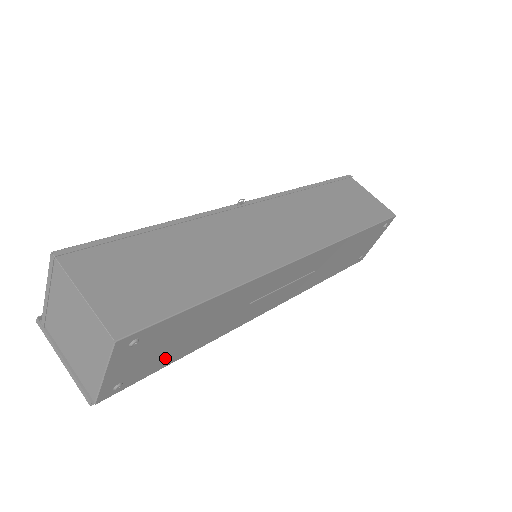
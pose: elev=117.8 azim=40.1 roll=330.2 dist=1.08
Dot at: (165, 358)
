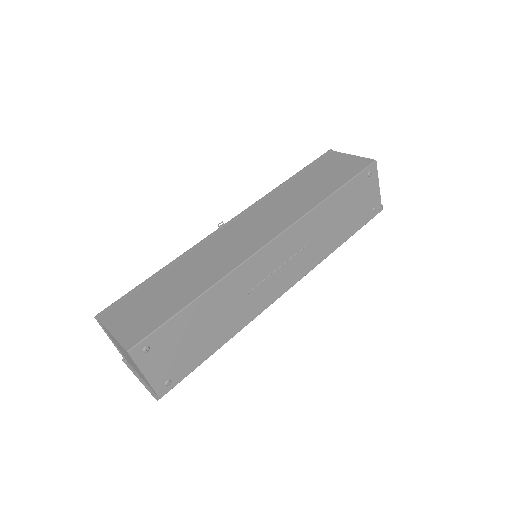
Dot at: (196, 354)
